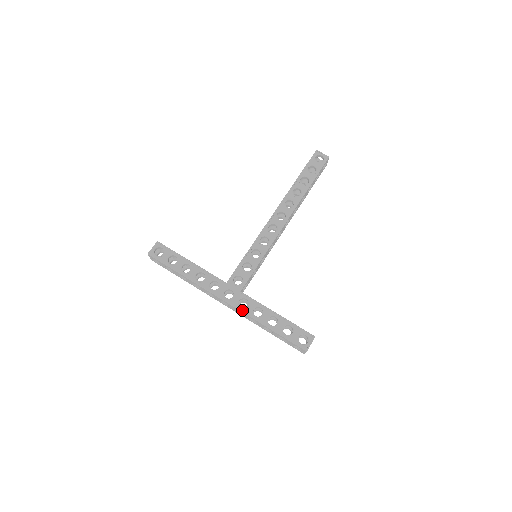
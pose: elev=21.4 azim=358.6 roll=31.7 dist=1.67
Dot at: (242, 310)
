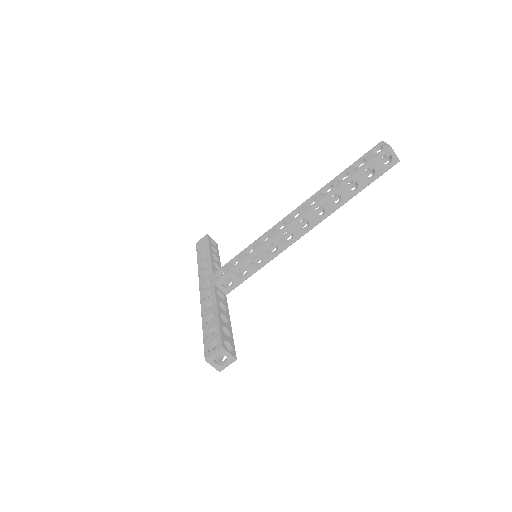
Dot at: (201, 301)
